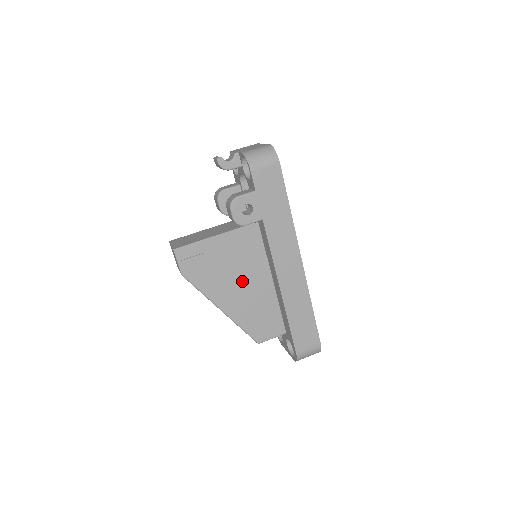
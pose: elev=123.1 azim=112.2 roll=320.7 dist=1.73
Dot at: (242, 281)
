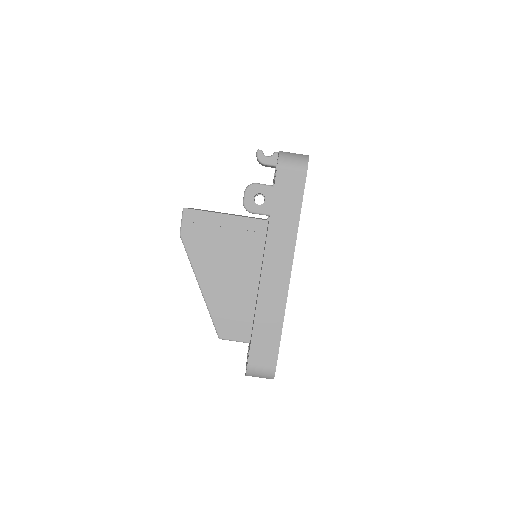
Dot at: (230, 268)
